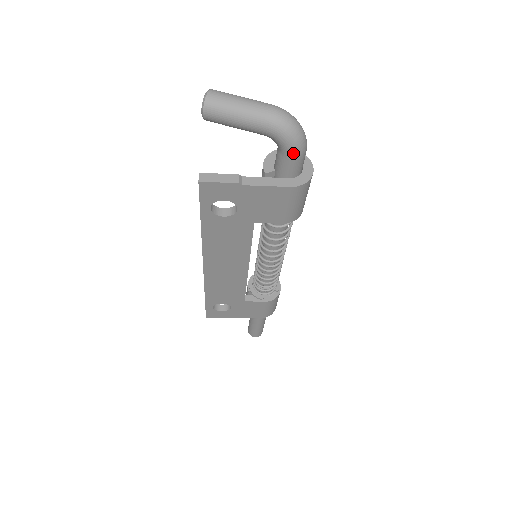
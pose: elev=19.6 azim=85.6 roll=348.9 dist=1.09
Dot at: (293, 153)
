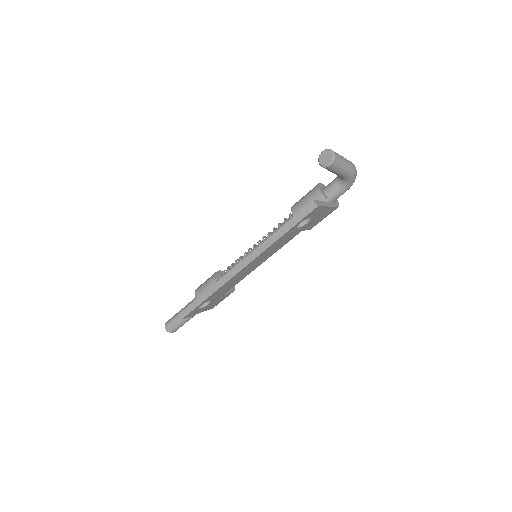
Dot at: (349, 188)
